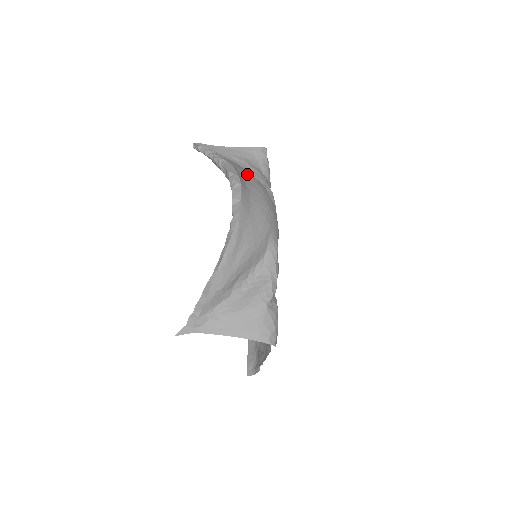
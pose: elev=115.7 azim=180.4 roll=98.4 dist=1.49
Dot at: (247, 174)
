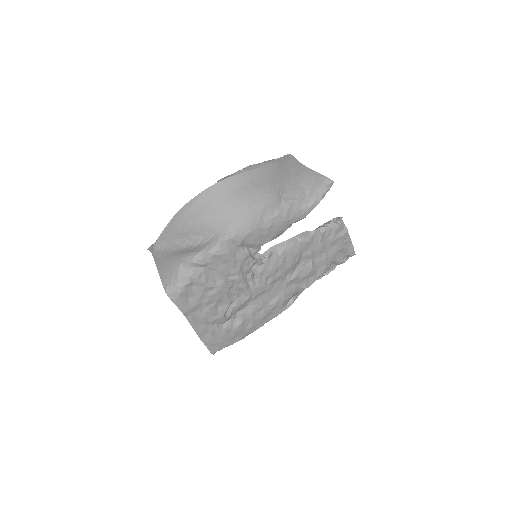
Dot at: (271, 181)
